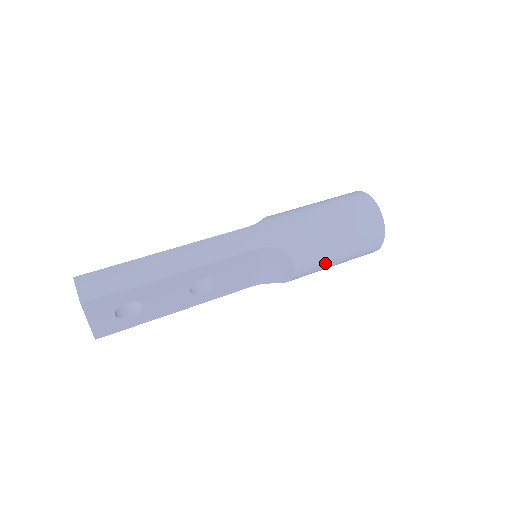
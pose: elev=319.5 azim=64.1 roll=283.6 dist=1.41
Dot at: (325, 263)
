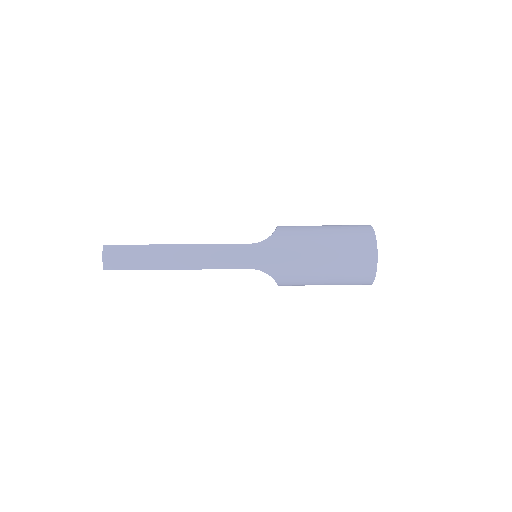
Dot at: occluded
